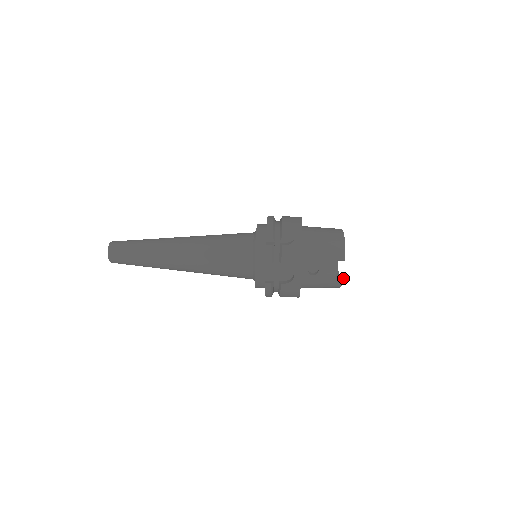
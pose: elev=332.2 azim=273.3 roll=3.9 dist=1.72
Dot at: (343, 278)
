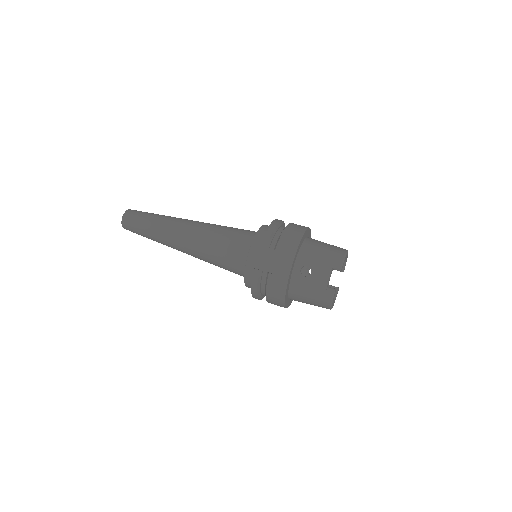
Dot at: (335, 290)
